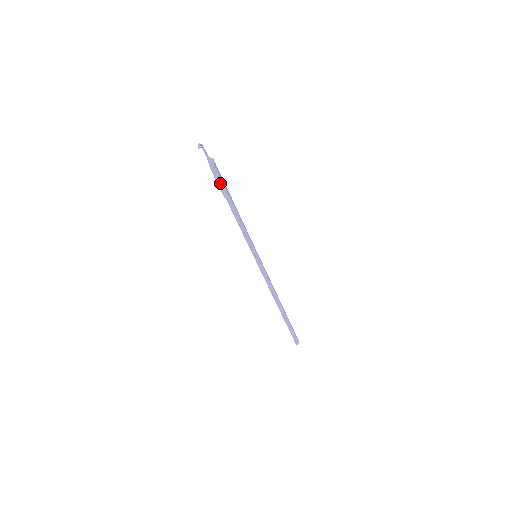
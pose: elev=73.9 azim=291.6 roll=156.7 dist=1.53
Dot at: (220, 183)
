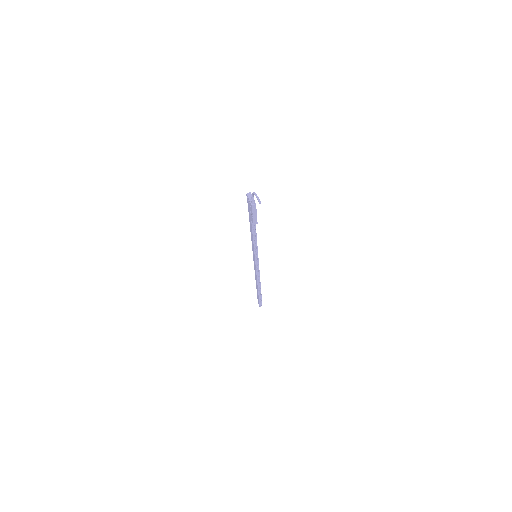
Dot at: (255, 215)
